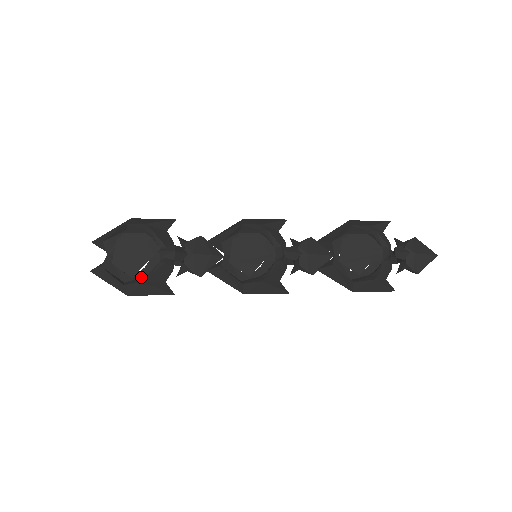
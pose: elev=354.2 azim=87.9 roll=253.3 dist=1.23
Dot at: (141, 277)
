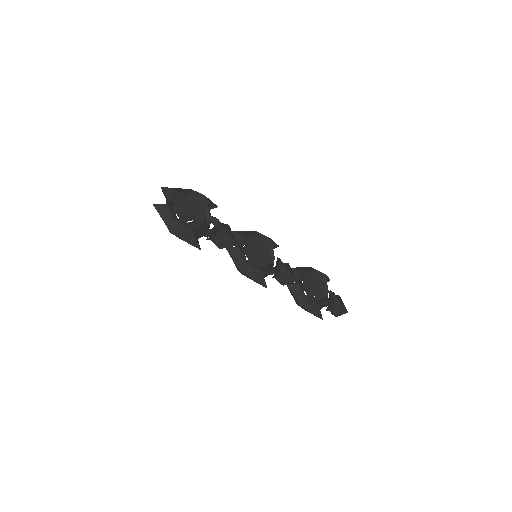
Dot at: (187, 226)
